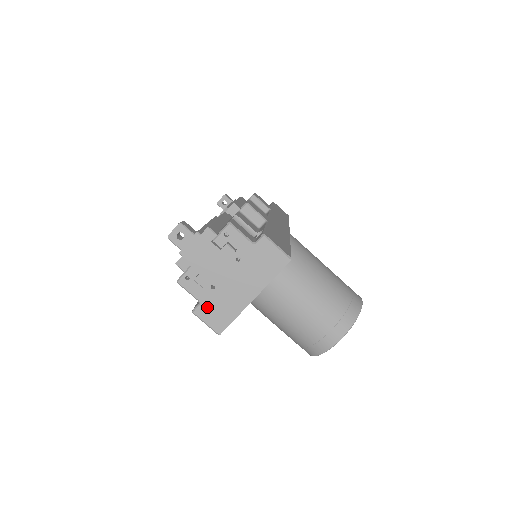
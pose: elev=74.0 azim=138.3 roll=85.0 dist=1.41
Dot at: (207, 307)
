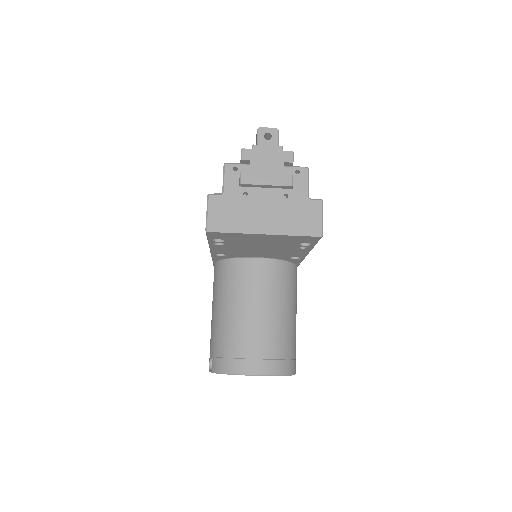
Dot at: (224, 202)
